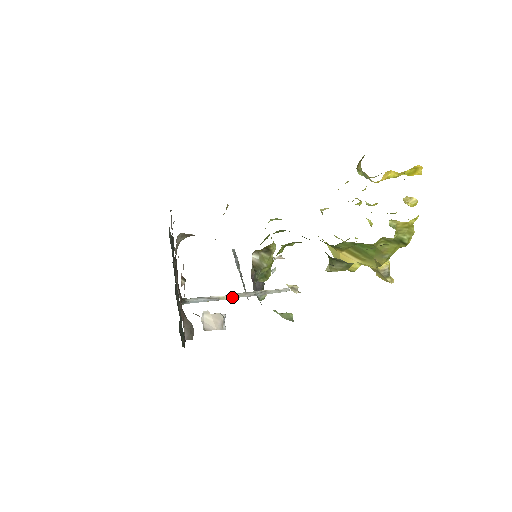
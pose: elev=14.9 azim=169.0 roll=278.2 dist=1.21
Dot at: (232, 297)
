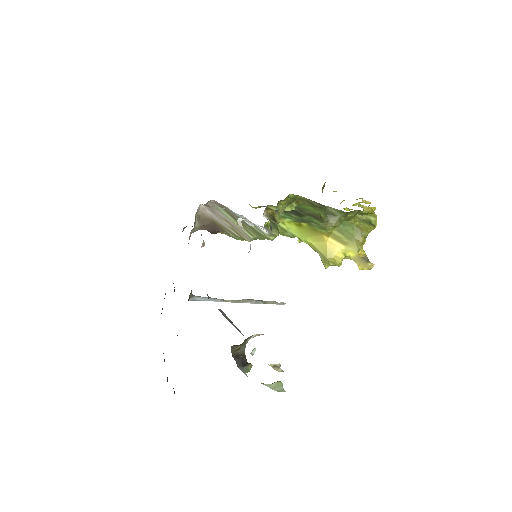
Dot at: (236, 301)
